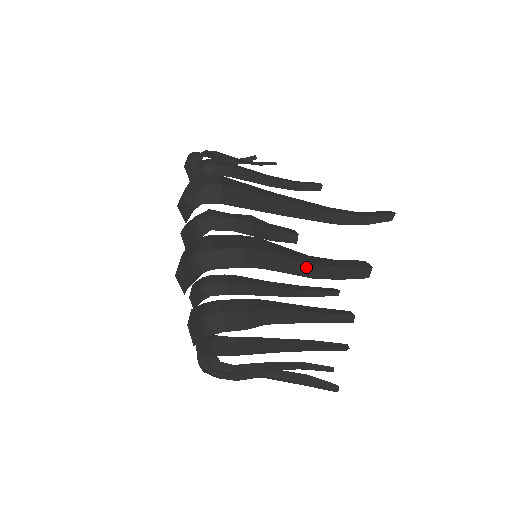
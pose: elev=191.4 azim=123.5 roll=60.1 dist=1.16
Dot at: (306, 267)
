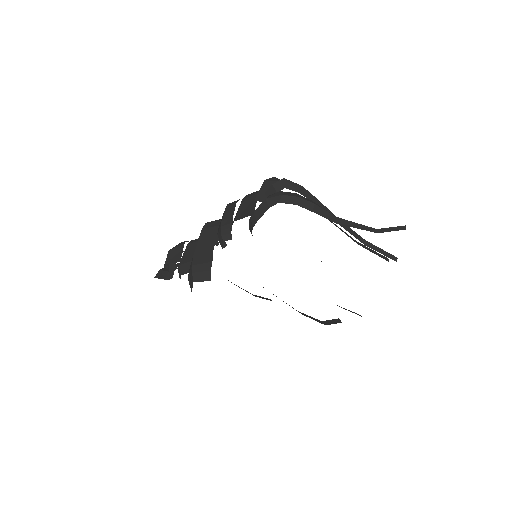
Dot at: occluded
